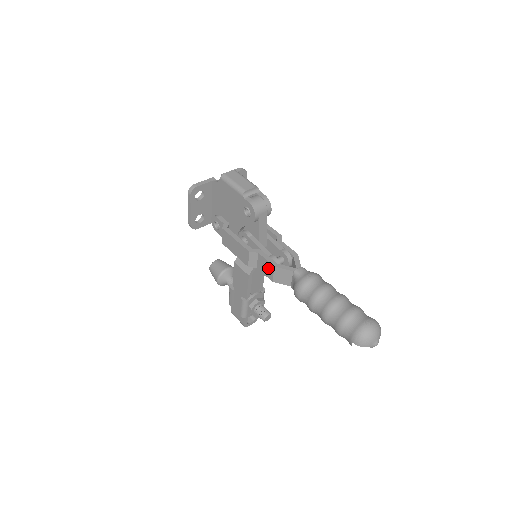
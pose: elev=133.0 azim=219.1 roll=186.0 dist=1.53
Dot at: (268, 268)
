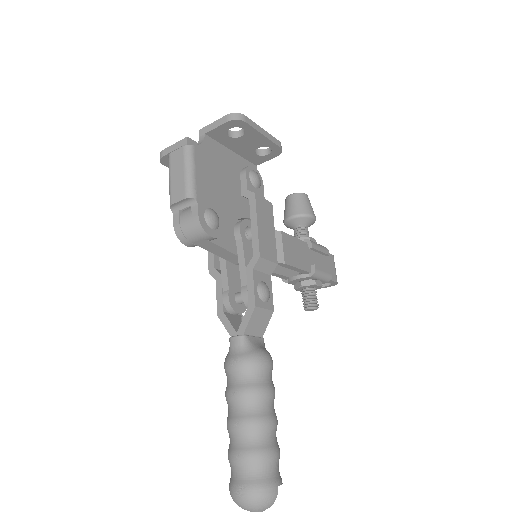
Dot at: occluded
